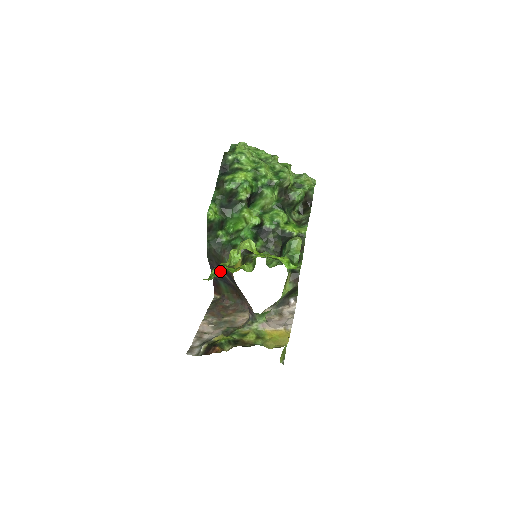
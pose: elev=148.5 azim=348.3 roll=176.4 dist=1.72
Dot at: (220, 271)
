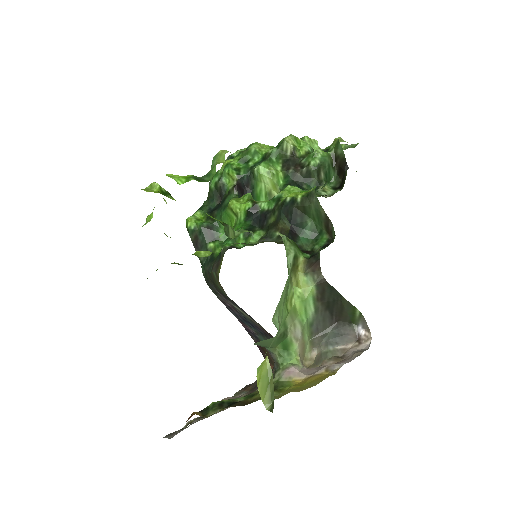
Dot at: occluded
